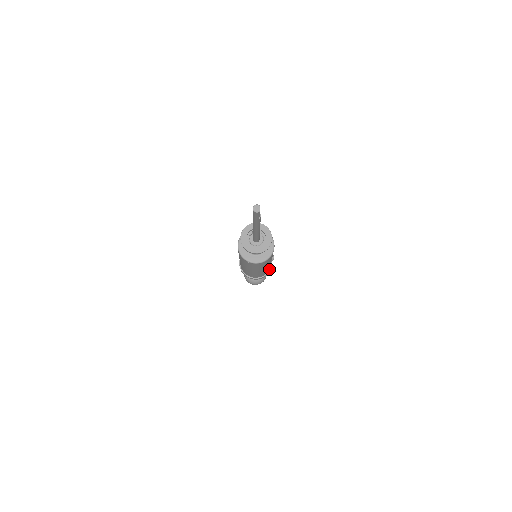
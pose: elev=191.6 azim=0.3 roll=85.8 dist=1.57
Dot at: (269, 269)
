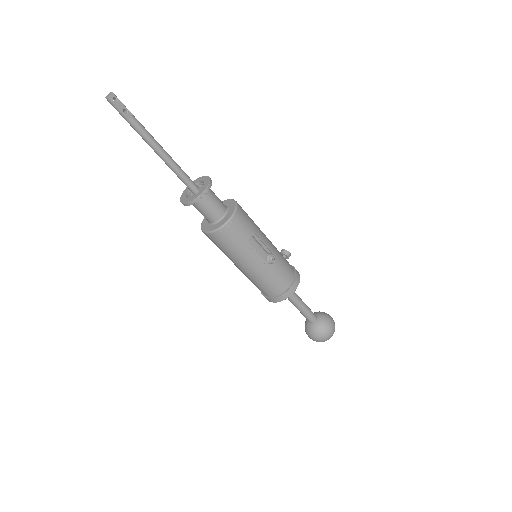
Dot at: (287, 289)
